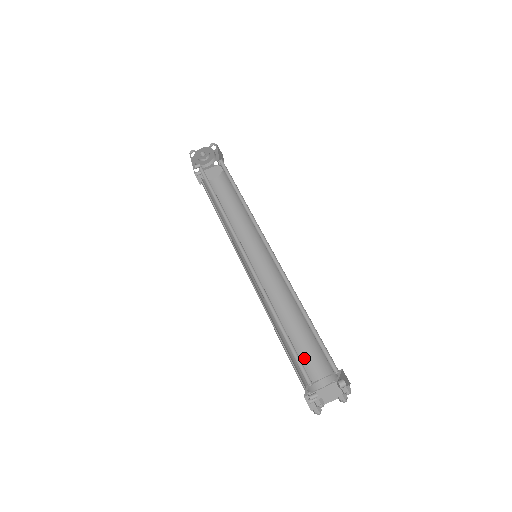
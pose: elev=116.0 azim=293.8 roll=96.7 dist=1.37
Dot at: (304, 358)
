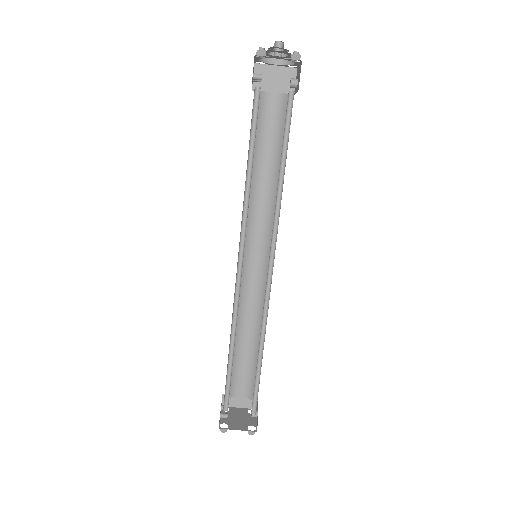
Dot at: (242, 367)
